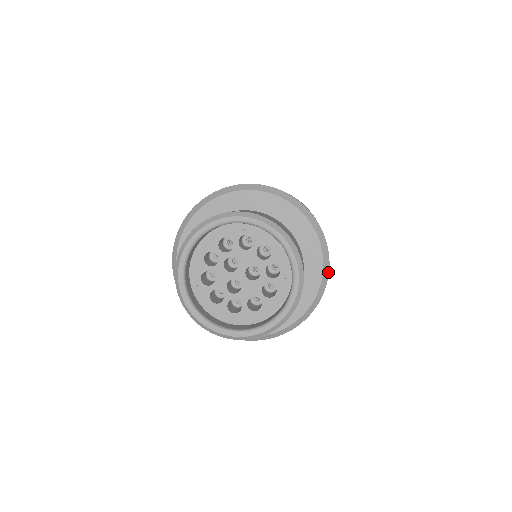
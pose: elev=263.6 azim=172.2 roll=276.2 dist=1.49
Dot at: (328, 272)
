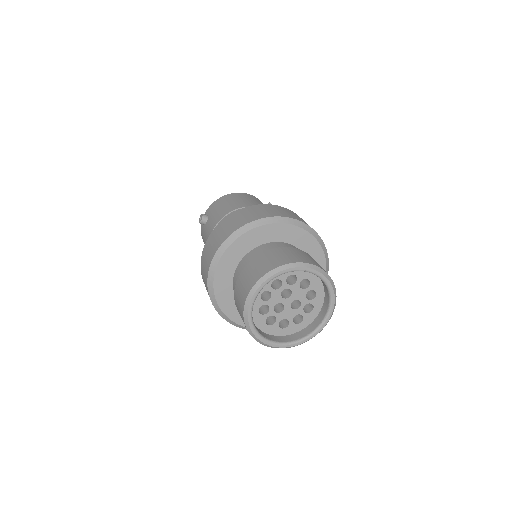
Dot at: occluded
